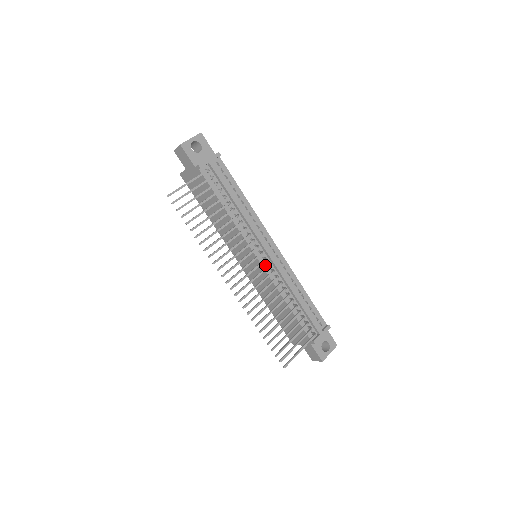
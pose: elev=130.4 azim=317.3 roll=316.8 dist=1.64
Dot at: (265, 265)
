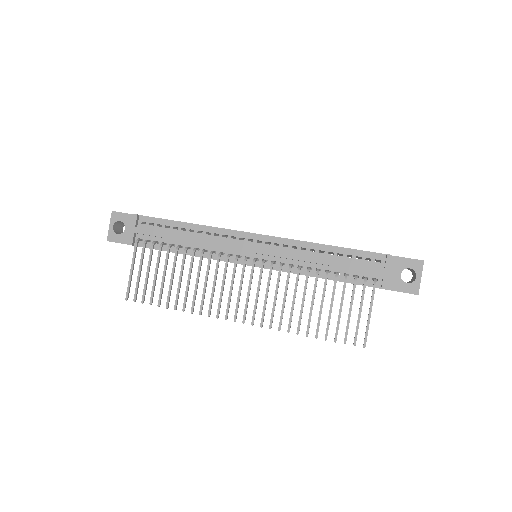
Dot at: occluded
